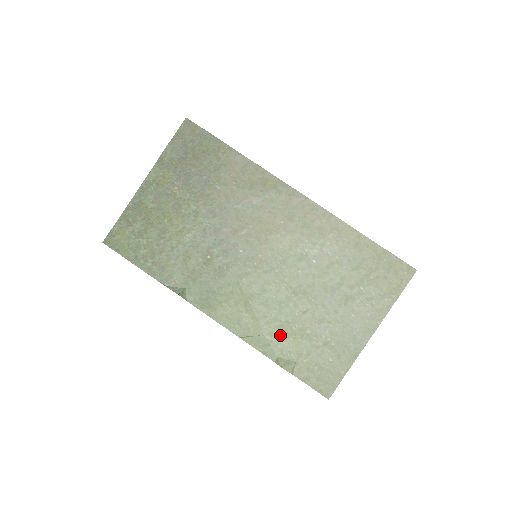
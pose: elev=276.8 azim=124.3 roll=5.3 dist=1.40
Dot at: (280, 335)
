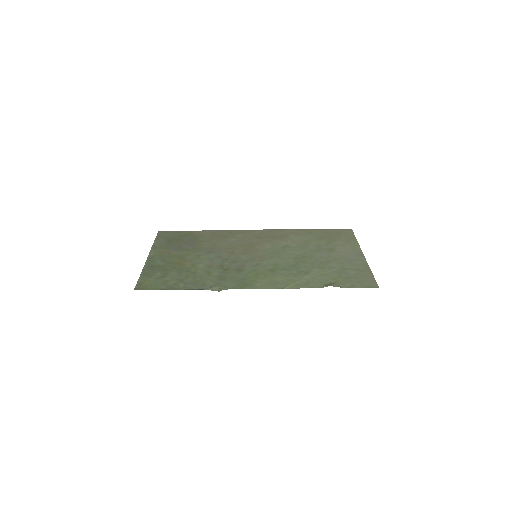
Dot at: (311, 276)
